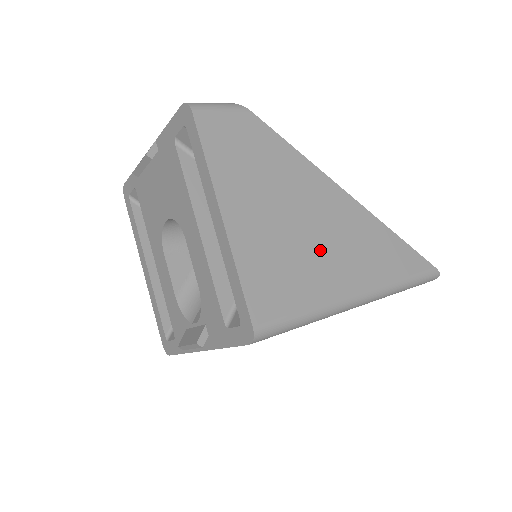
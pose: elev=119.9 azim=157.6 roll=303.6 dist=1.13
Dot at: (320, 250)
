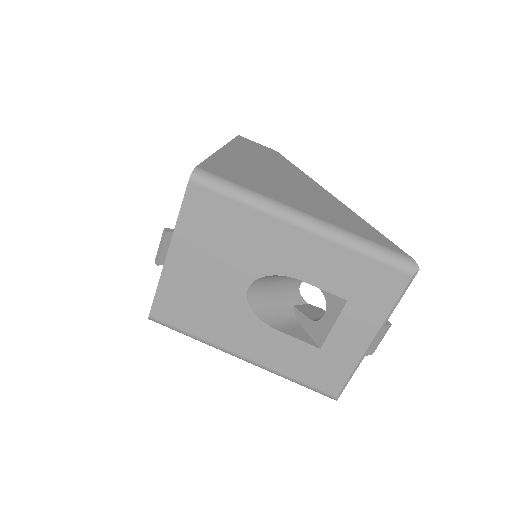
Dot at: (282, 187)
